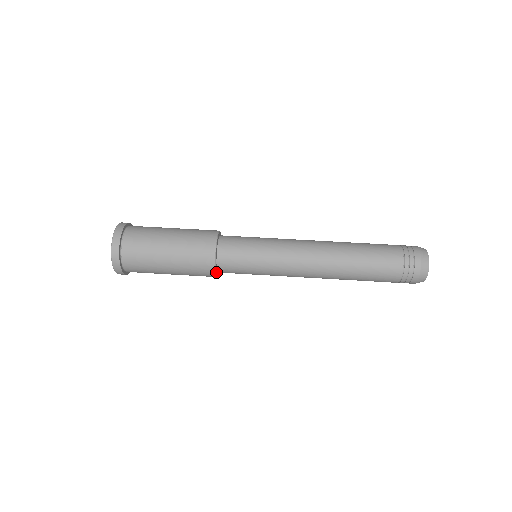
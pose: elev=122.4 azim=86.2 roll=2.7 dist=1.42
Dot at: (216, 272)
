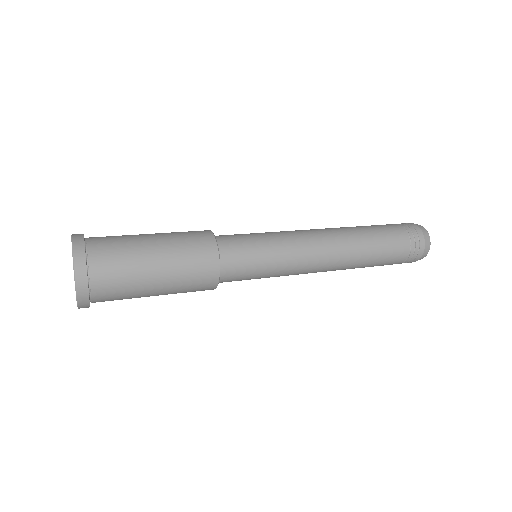
Dot at: (219, 261)
